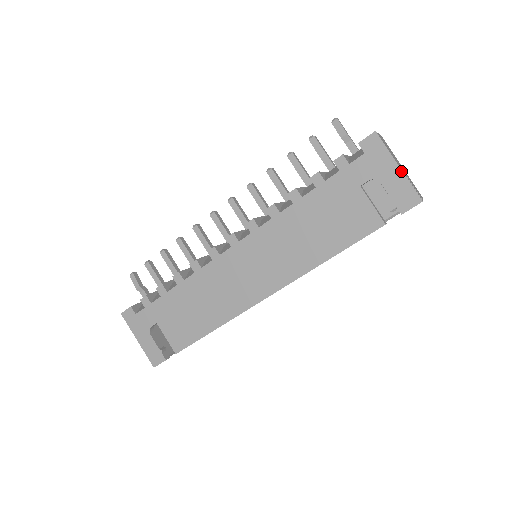
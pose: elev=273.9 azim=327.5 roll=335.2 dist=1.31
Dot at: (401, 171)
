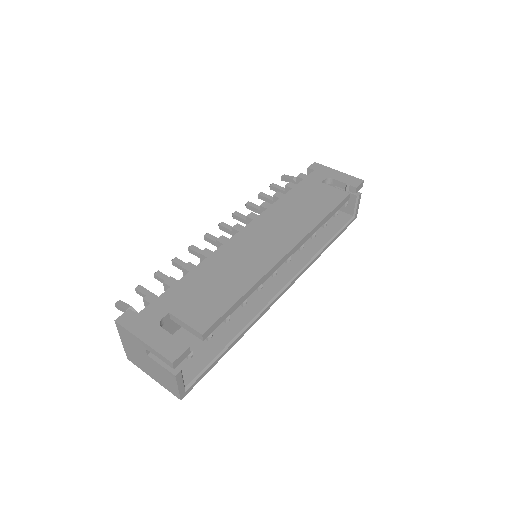
Dot at: (341, 172)
